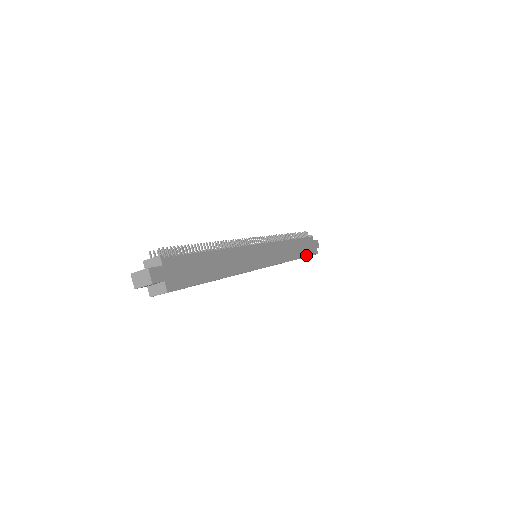
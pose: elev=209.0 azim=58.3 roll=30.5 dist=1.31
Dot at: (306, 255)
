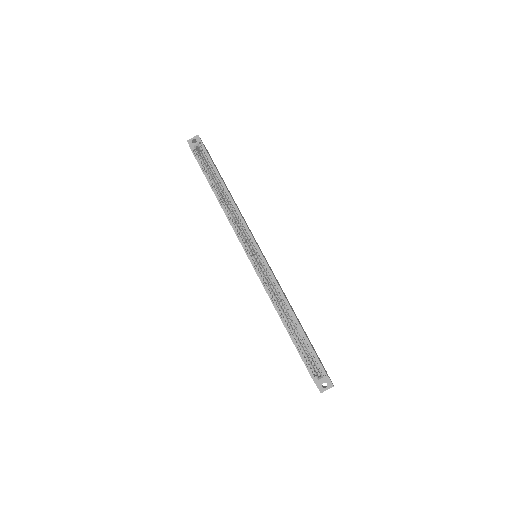
Dot at: (309, 341)
